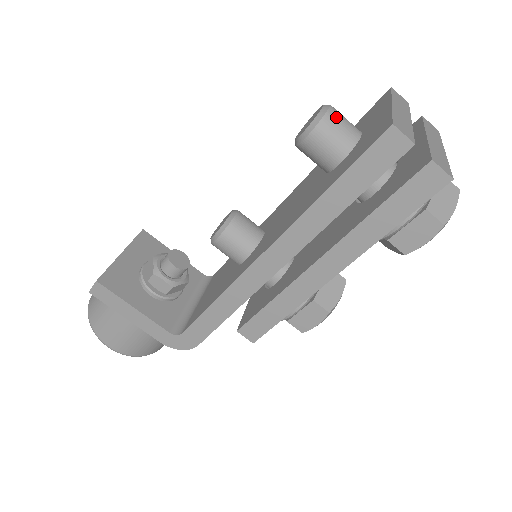
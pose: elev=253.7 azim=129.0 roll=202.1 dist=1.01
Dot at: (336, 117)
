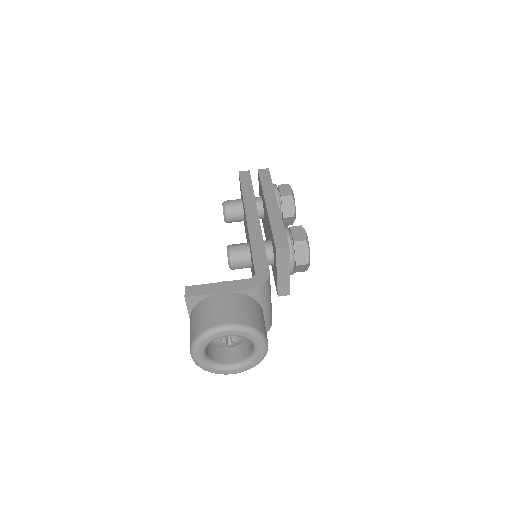
Dot at: occluded
